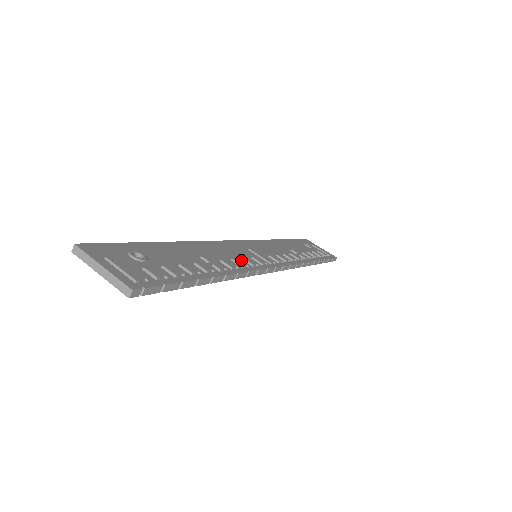
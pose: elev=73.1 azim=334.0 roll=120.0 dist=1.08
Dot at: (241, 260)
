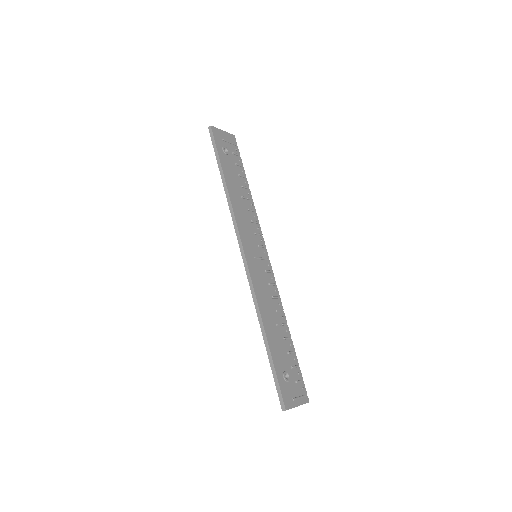
Dot at: (270, 287)
